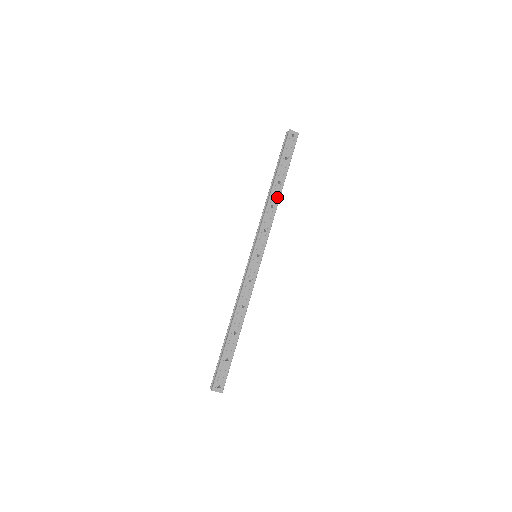
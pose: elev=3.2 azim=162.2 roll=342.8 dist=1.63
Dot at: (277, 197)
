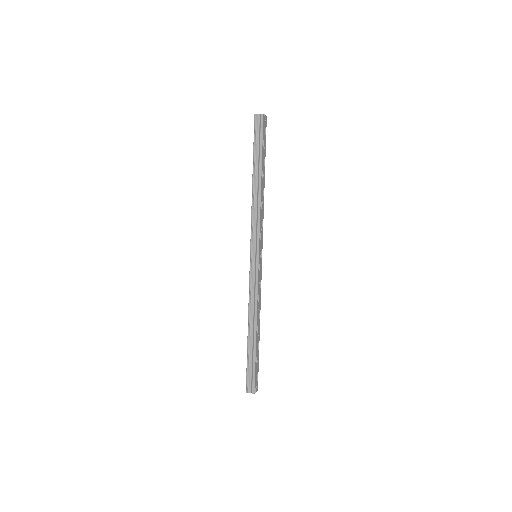
Dot at: (263, 191)
